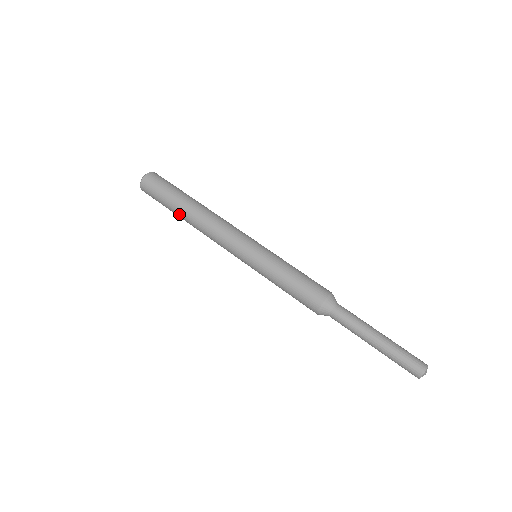
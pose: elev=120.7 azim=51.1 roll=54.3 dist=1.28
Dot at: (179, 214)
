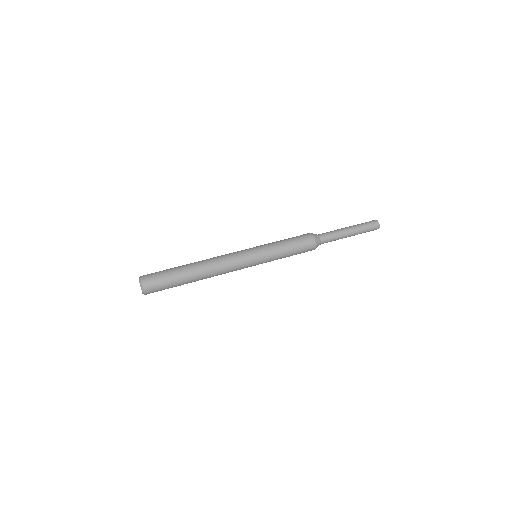
Dot at: (190, 281)
